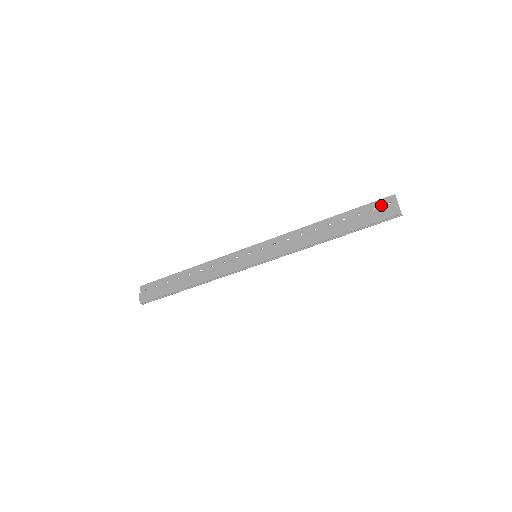
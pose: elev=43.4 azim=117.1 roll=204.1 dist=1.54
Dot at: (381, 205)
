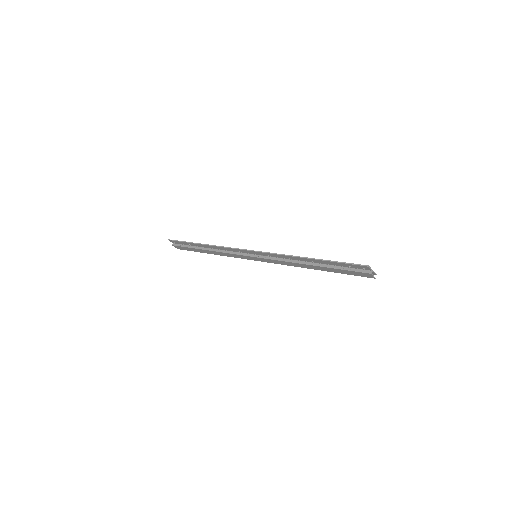
Dot at: (356, 267)
